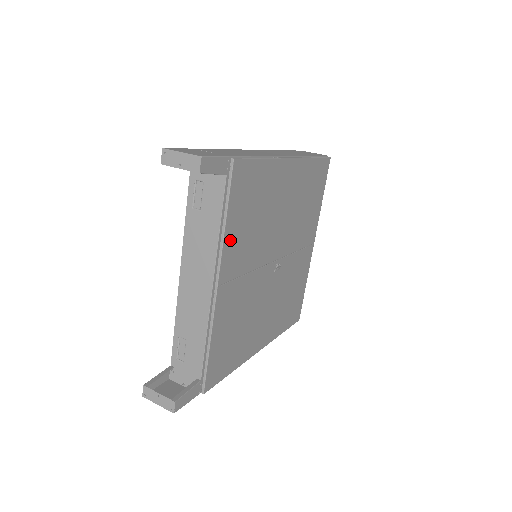
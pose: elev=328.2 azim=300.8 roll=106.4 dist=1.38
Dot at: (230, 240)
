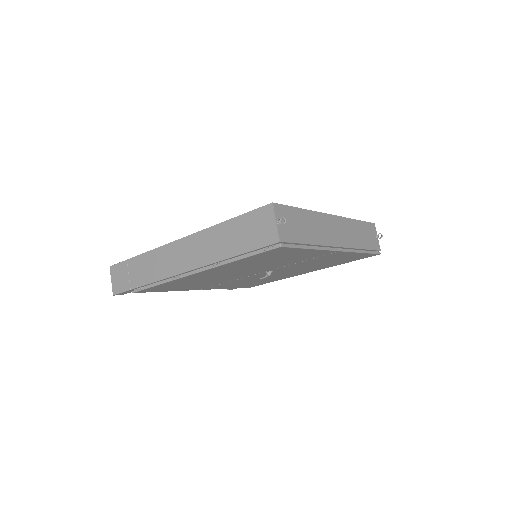
Dot at: (183, 289)
